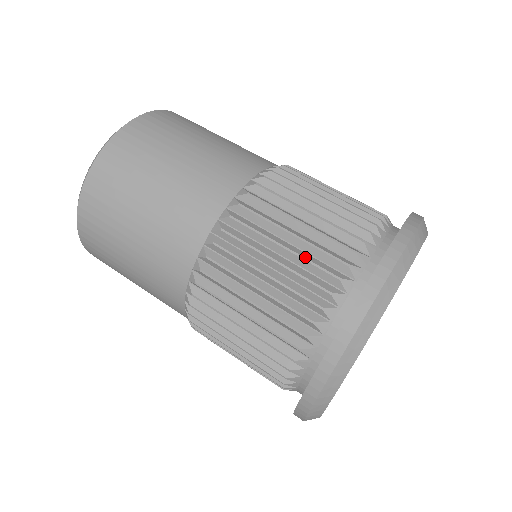
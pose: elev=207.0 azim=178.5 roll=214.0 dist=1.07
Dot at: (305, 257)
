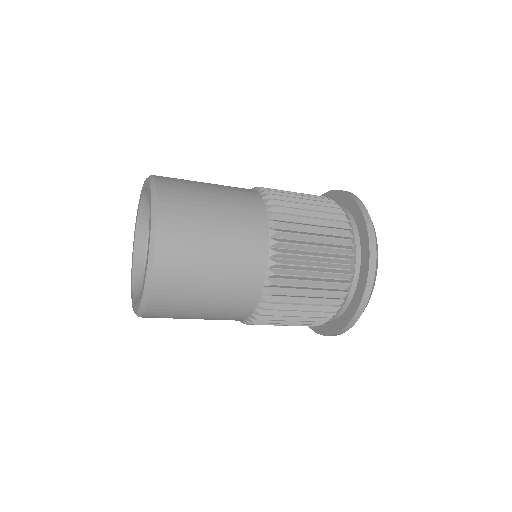
Dot at: (329, 257)
